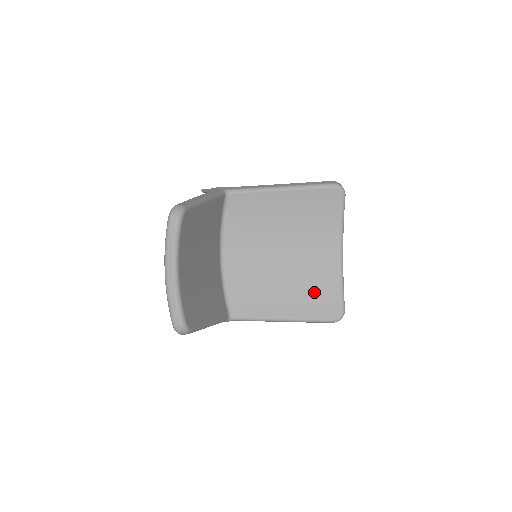
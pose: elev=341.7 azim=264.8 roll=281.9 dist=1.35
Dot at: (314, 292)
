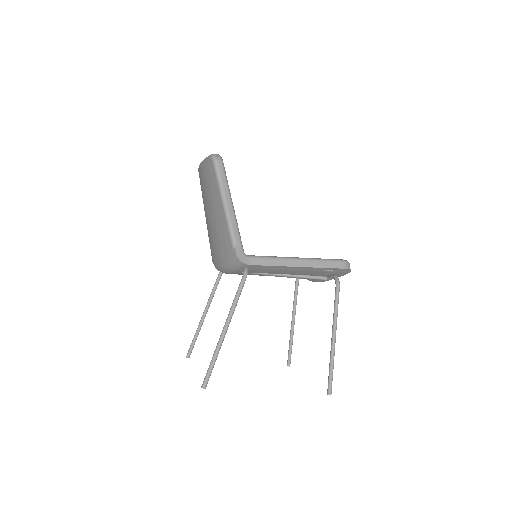
Dot at: occluded
